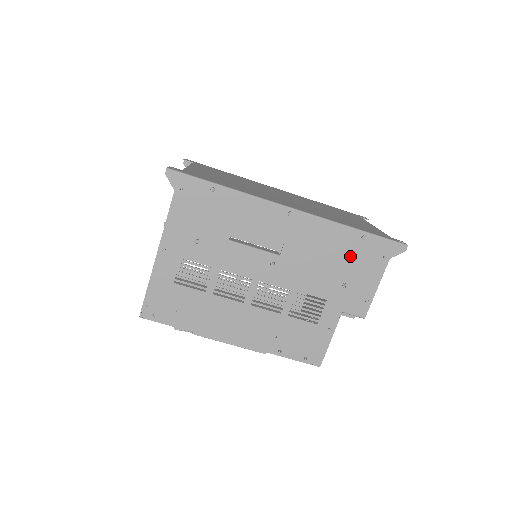
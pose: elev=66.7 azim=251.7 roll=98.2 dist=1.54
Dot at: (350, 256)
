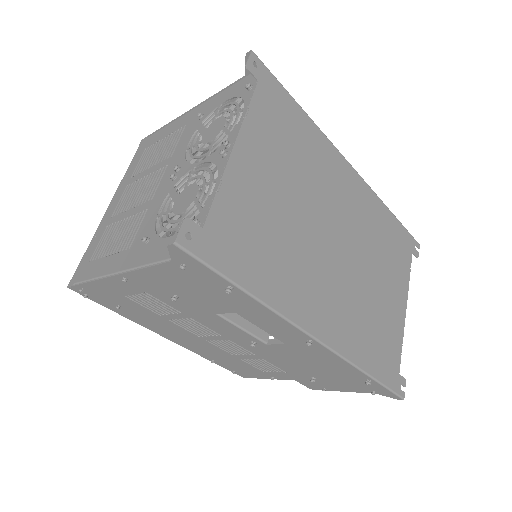
Dot at: (340, 377)
